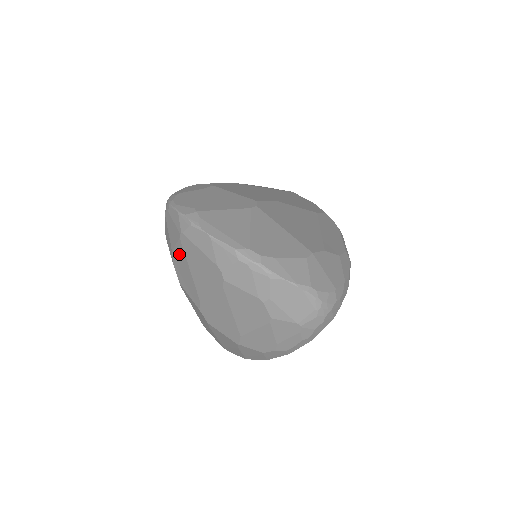
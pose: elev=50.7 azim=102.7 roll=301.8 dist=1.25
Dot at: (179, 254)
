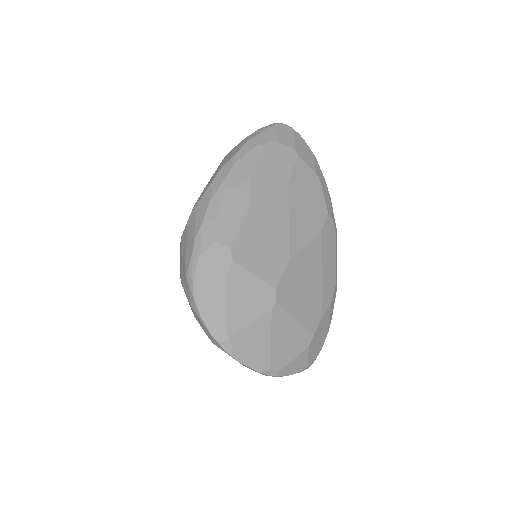
Dot at: occluded
